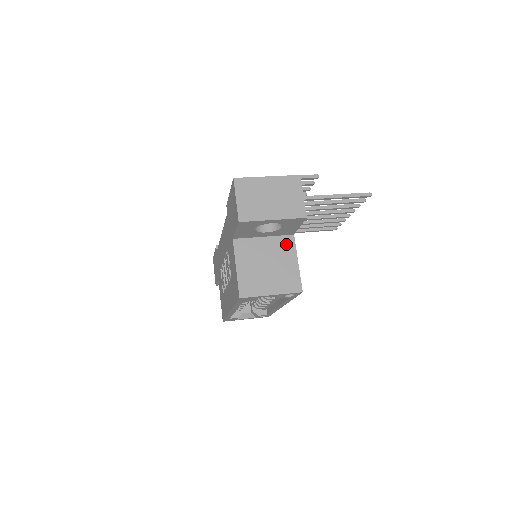
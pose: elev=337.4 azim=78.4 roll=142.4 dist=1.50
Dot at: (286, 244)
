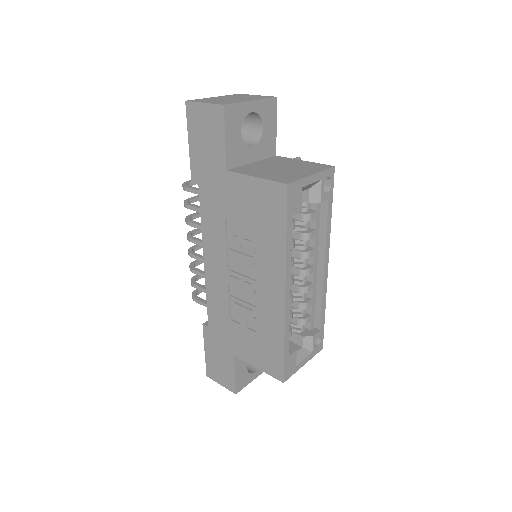
Dot at: (278, 159)
